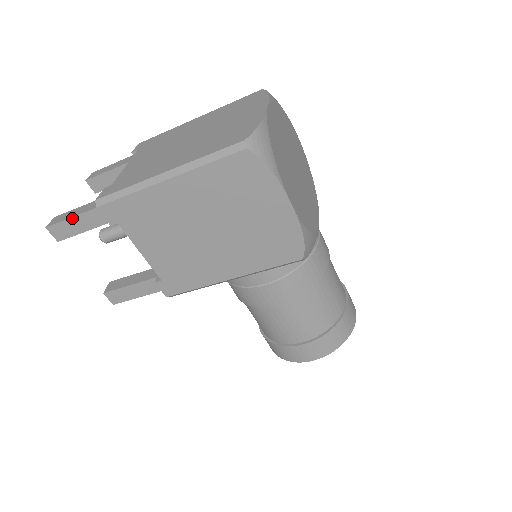
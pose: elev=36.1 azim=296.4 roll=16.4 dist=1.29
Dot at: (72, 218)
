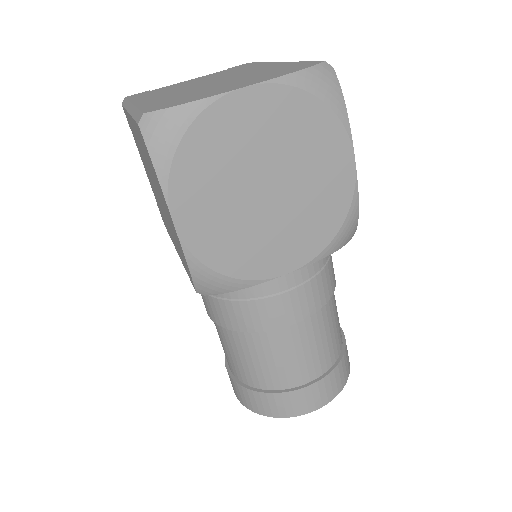
Dot at: occluded
